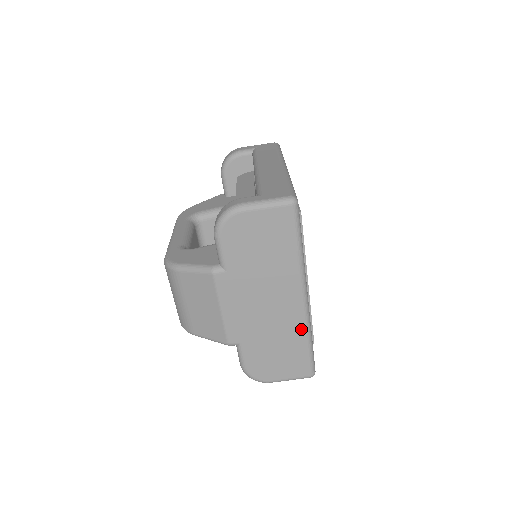
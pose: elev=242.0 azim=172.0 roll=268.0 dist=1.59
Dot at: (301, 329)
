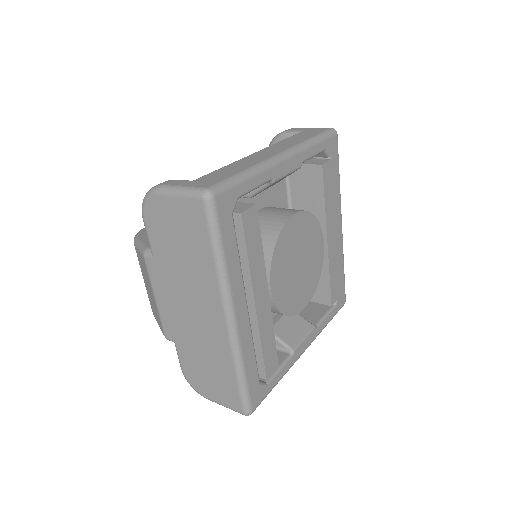
Dot at: (228, 354)
